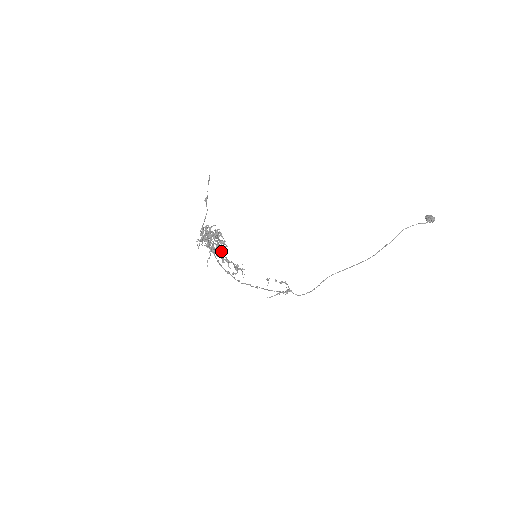
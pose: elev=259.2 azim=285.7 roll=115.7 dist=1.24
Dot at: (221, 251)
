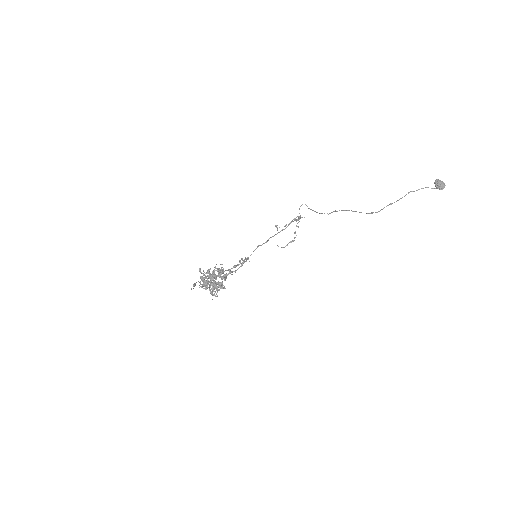
Dot at: (221, 288)
